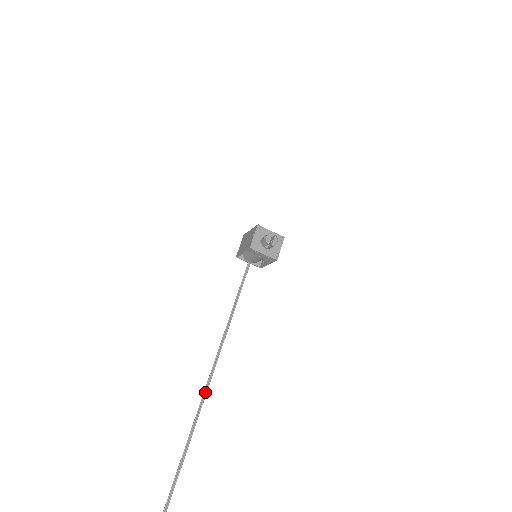
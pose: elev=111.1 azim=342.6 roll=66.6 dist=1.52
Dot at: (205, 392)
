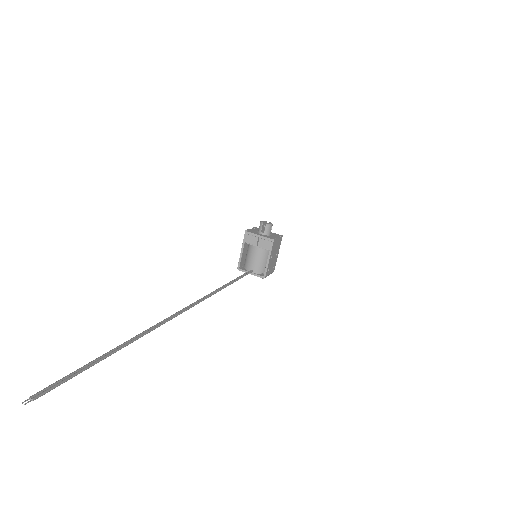
Dot at: (177, 314)
